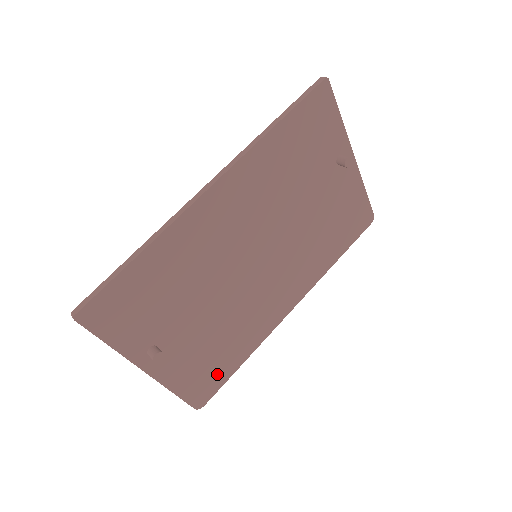
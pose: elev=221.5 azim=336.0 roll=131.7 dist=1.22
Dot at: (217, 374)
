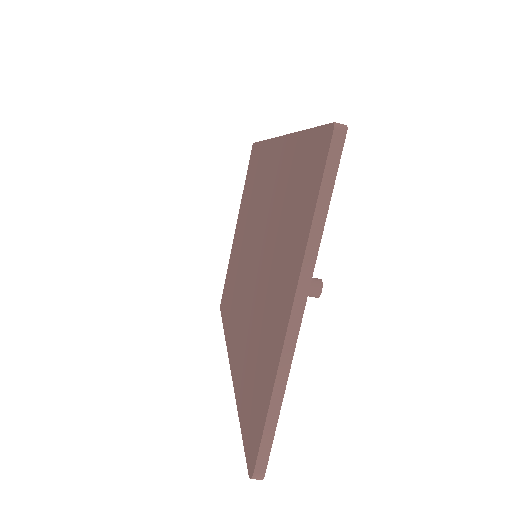
Dot at: occluded
